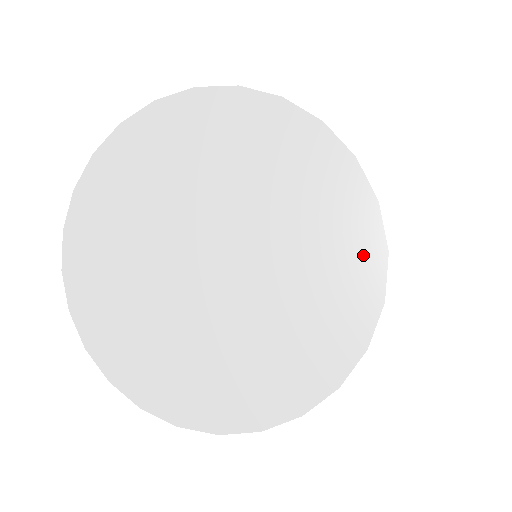
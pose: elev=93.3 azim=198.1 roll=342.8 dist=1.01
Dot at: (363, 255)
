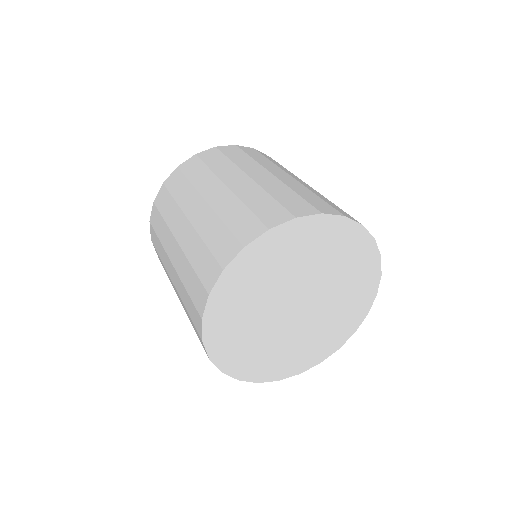
Dot at: (359, 314)
